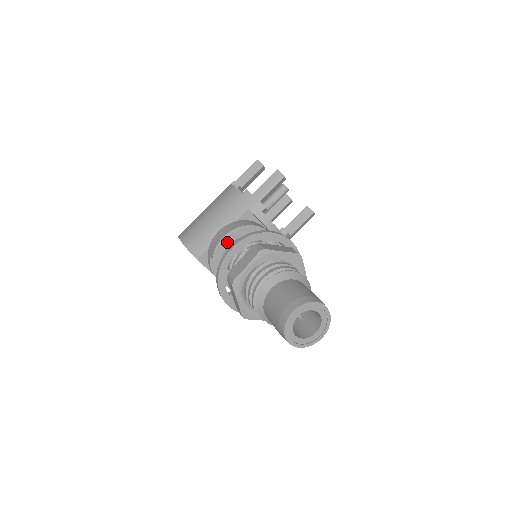
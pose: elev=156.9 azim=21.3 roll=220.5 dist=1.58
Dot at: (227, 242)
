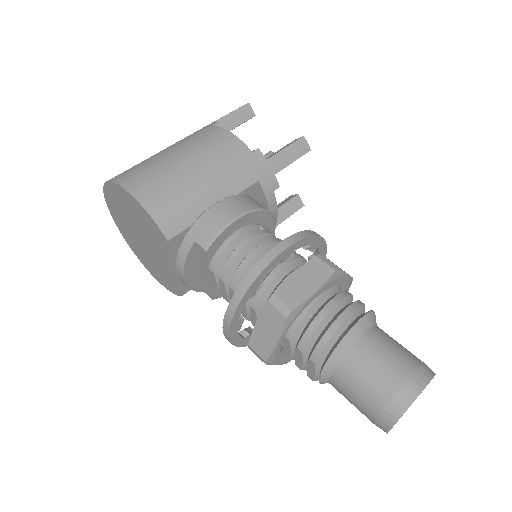
Dot at: (234, 227)
